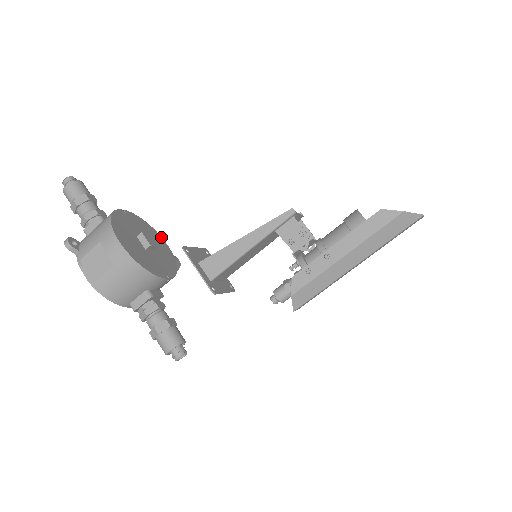
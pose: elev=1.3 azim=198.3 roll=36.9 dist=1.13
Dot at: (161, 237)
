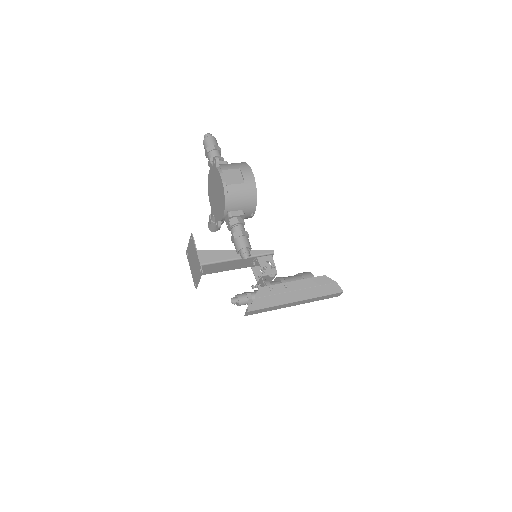
Dot at: occluded
